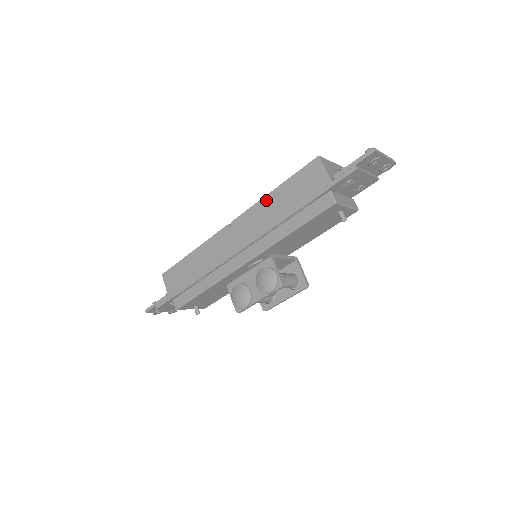
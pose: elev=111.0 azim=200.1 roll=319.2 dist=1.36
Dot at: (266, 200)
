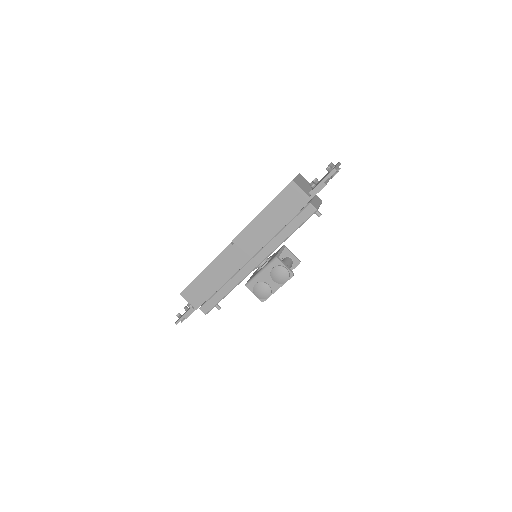
Dot at: (258, 219)
